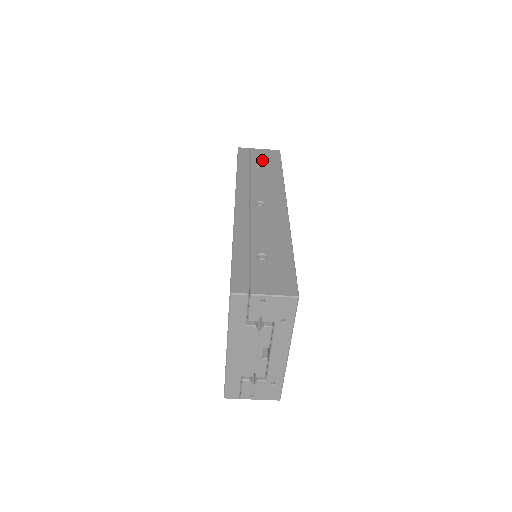
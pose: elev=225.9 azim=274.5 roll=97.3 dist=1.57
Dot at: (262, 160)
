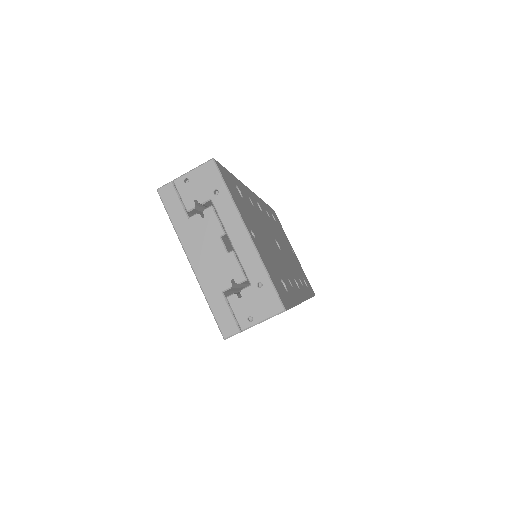
Dot at: occluded
